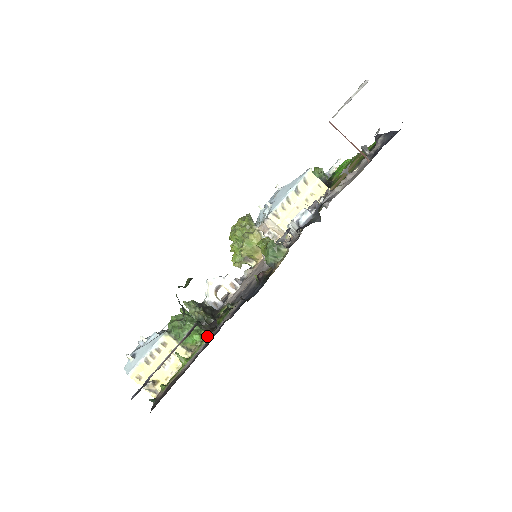
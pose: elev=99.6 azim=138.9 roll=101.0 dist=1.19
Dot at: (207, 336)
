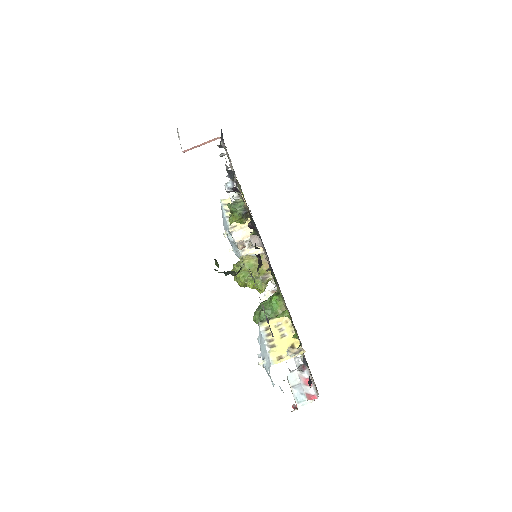
Dot at: (279, 291)
